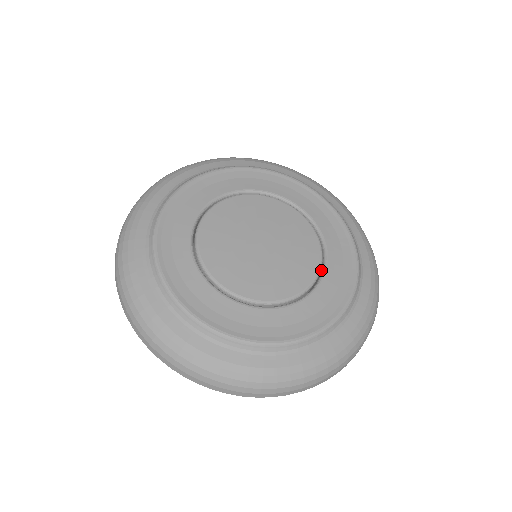
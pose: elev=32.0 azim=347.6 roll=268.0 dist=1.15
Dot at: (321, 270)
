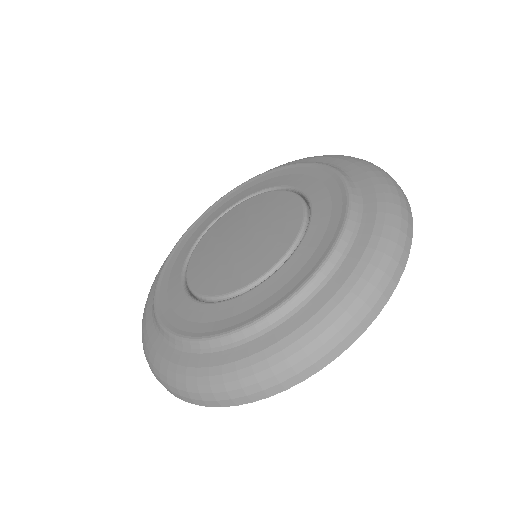
Dot at: (306, 201)
